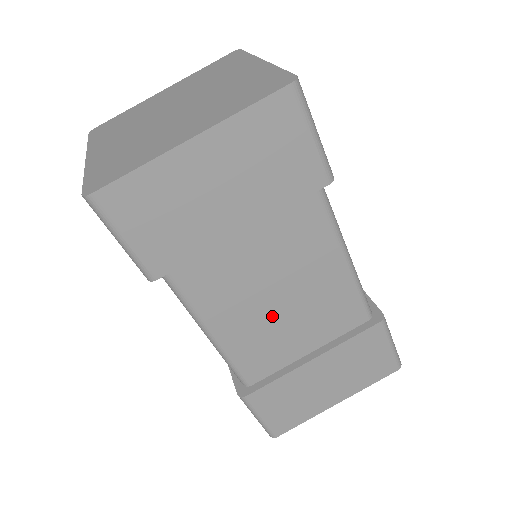
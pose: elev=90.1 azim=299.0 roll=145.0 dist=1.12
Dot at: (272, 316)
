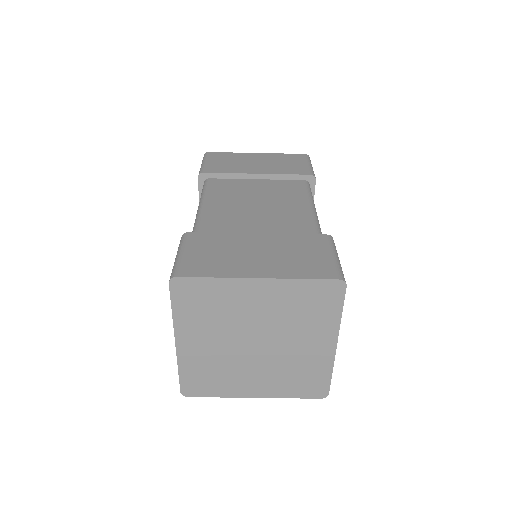
Dot at: occluded
